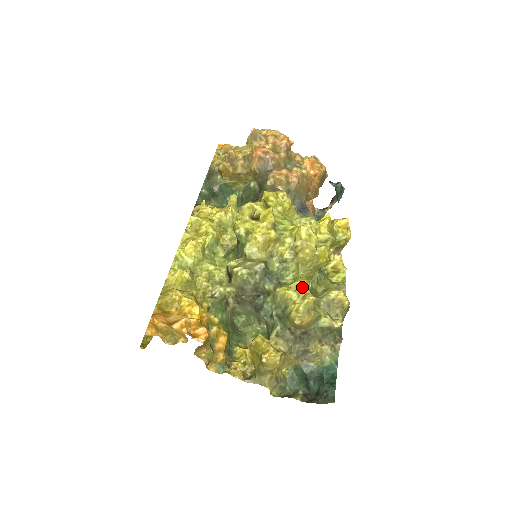
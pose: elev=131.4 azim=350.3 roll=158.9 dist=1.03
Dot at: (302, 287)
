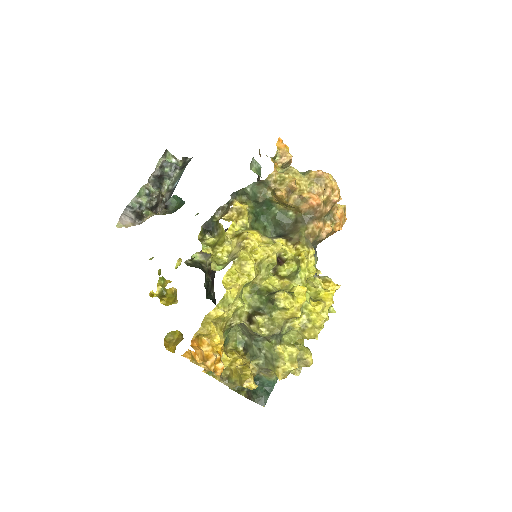
Dot at: (295, 356)
